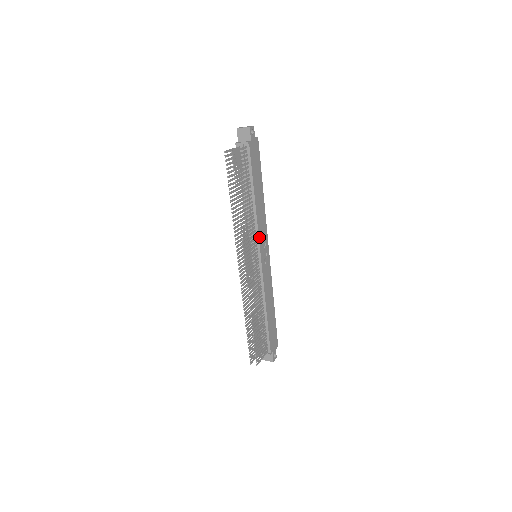
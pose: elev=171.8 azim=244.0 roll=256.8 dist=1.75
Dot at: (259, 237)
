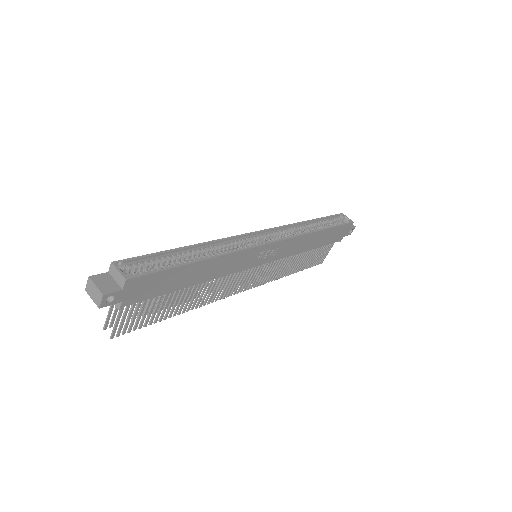
Dot at: (241, 269)
